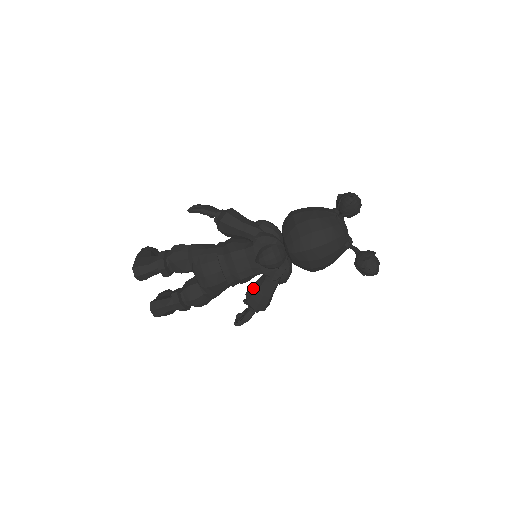
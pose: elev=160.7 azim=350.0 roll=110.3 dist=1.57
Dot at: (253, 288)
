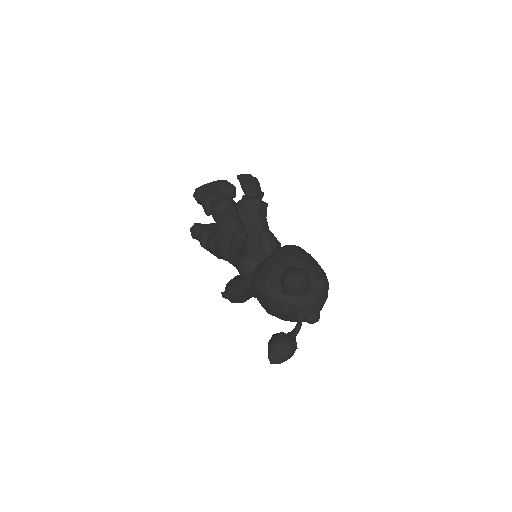
Dot at: (235, 278)
